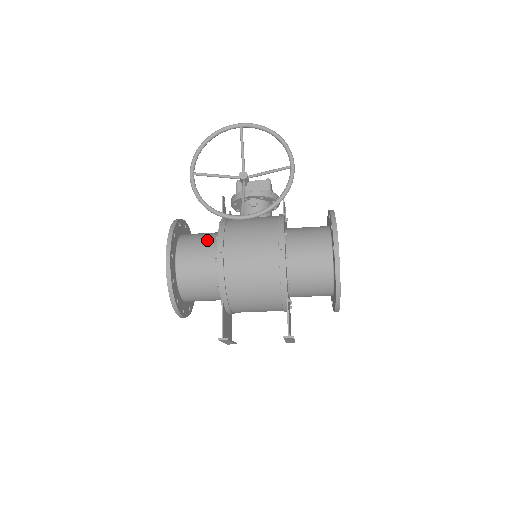
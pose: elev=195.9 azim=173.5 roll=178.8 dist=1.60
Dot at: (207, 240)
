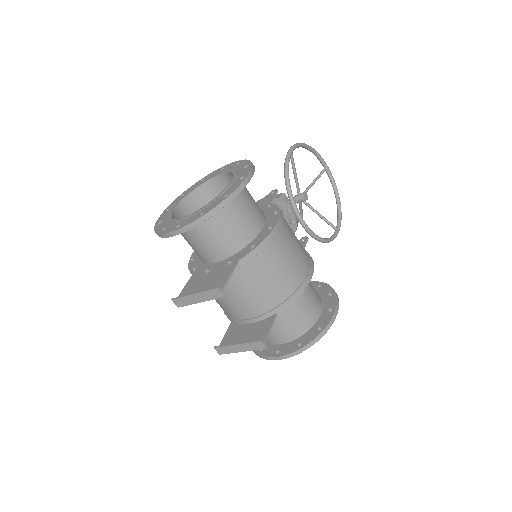
Dot at: occluded
